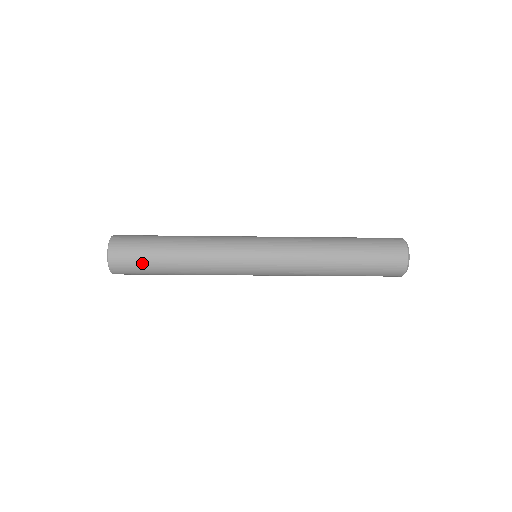
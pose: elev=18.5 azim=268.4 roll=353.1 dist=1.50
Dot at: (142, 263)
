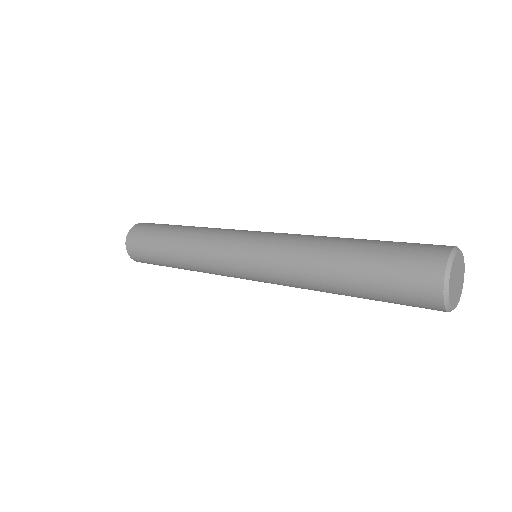
Dot at: (152, 260)
